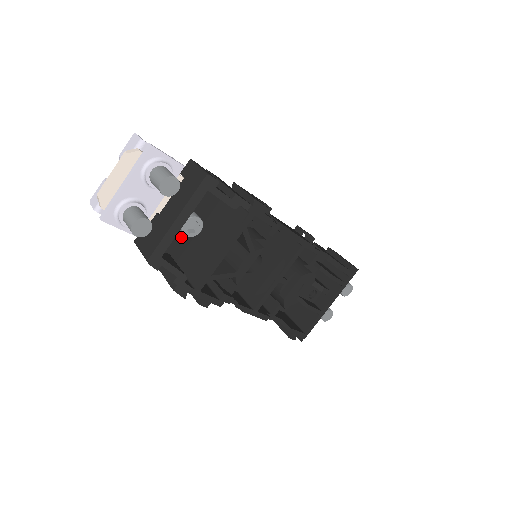
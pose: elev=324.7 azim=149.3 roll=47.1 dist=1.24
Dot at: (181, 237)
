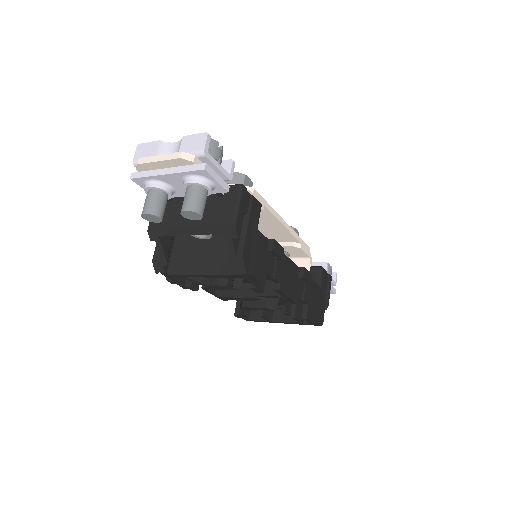
Dot at: occluded
